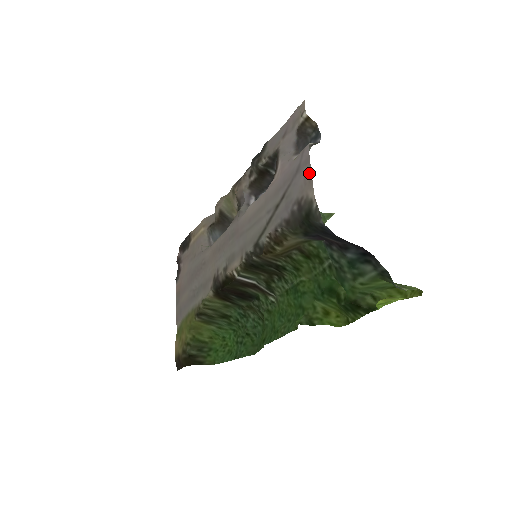
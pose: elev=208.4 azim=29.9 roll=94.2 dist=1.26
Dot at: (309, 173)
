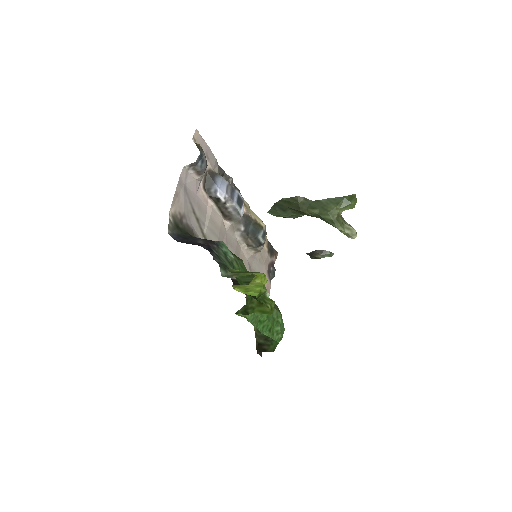
Dot at: (176, 193)
